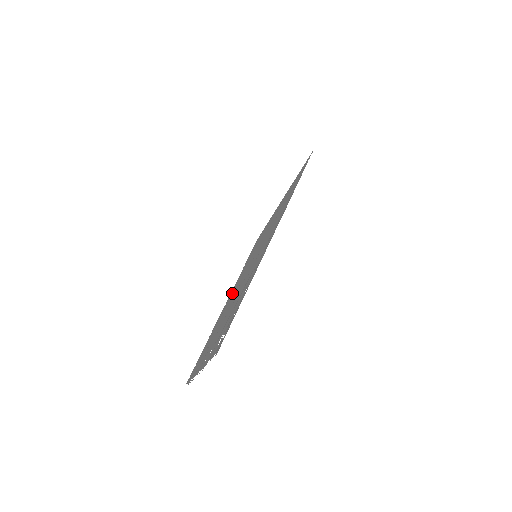
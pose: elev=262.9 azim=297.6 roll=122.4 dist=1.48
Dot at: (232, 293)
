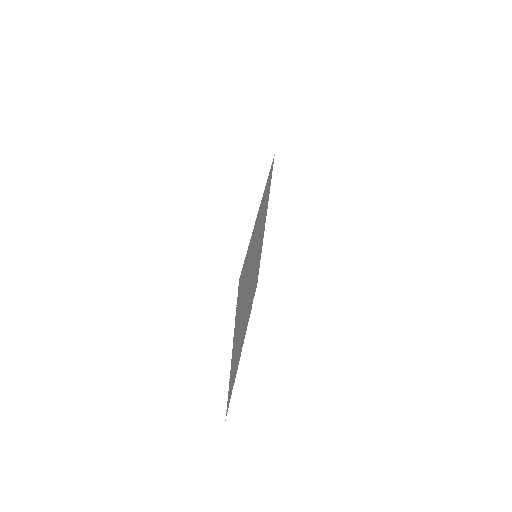
Dot at: (247, 317)
